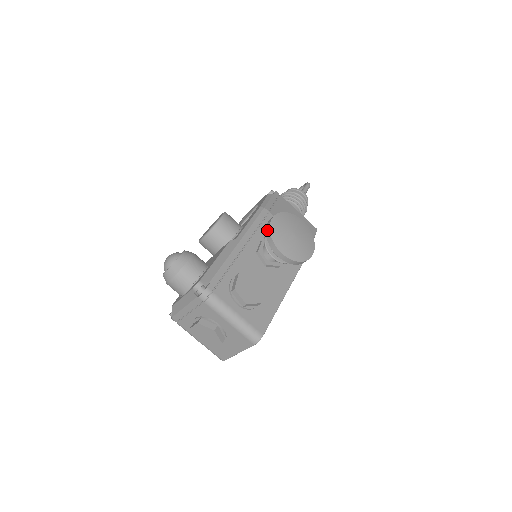
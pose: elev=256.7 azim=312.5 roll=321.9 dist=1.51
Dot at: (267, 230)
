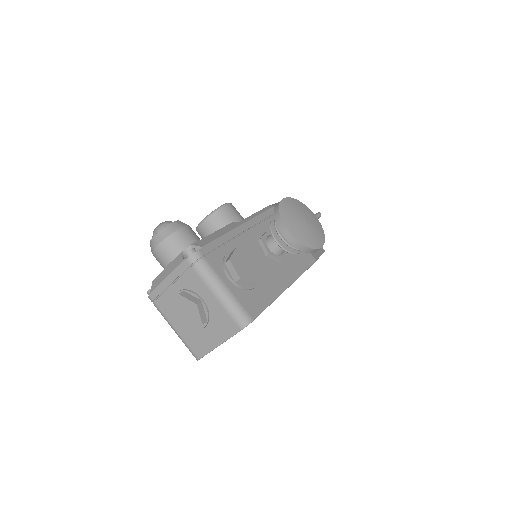
Dot at: (276, 208)
